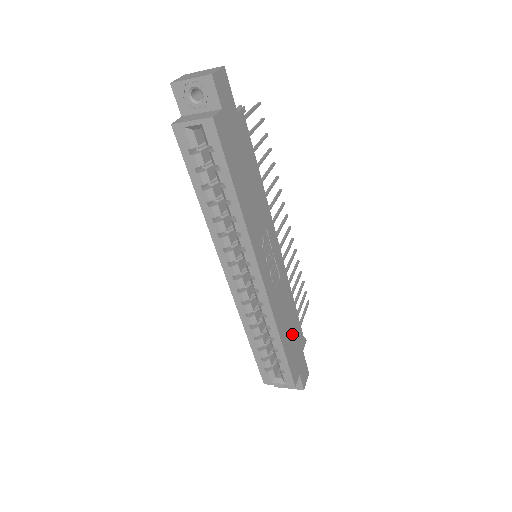
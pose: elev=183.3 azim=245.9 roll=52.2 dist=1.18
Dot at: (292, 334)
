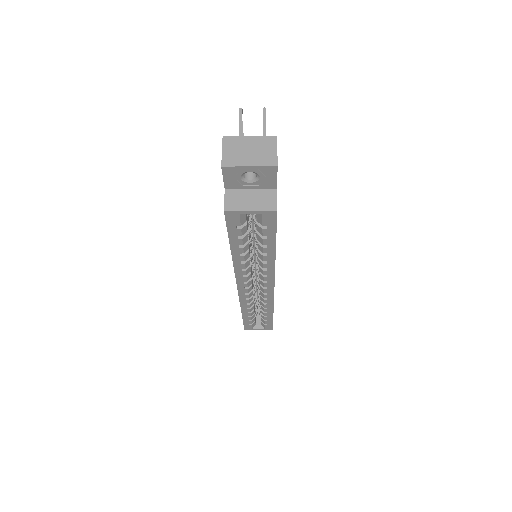
Dot at: occluded
